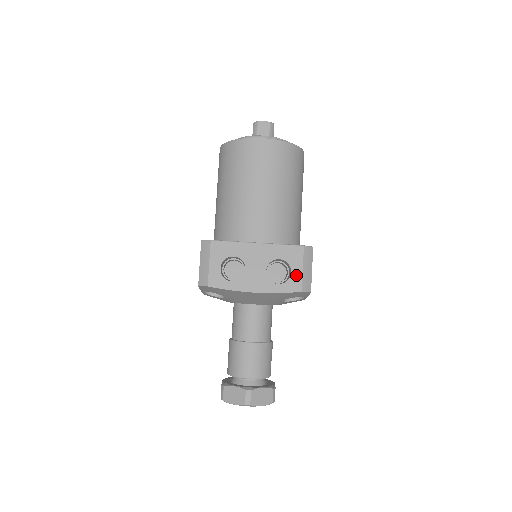
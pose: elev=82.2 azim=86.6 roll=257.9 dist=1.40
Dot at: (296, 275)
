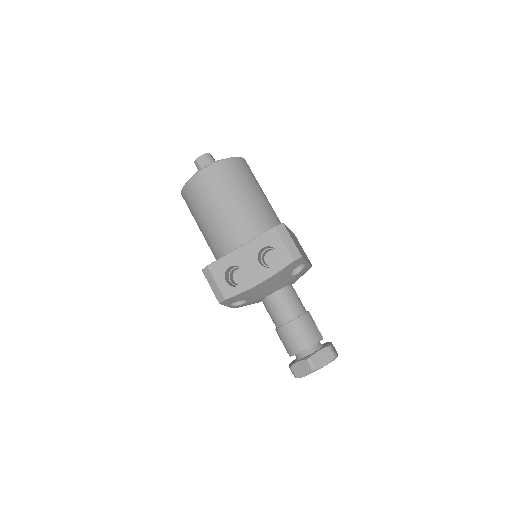
Dot at: (282, 251)
